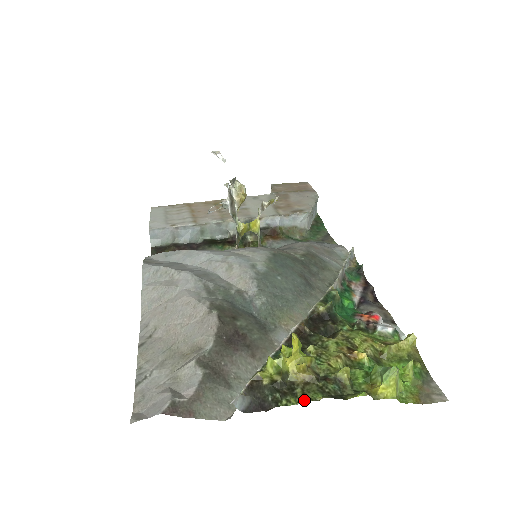
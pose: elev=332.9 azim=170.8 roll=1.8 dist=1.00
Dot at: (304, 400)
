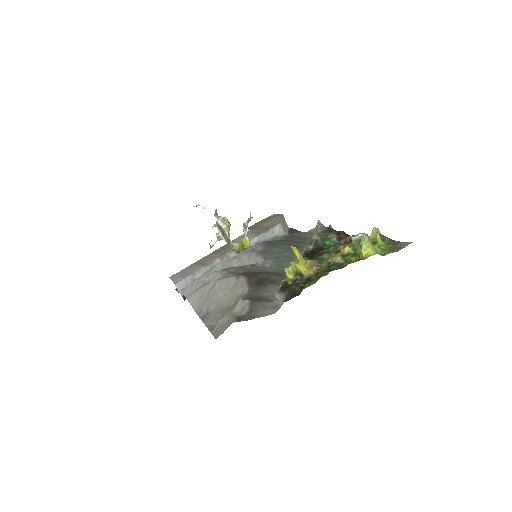
Dot at: (319, 278)
